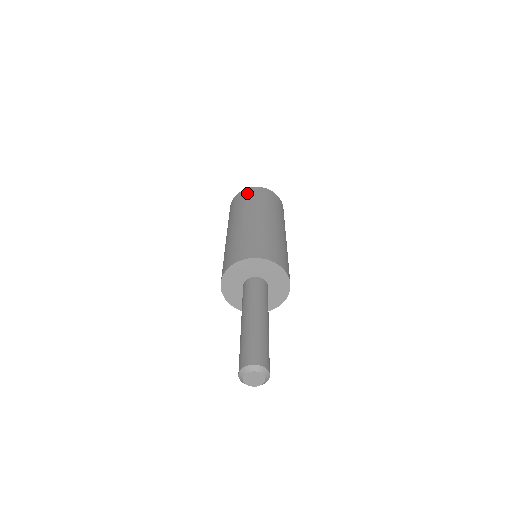
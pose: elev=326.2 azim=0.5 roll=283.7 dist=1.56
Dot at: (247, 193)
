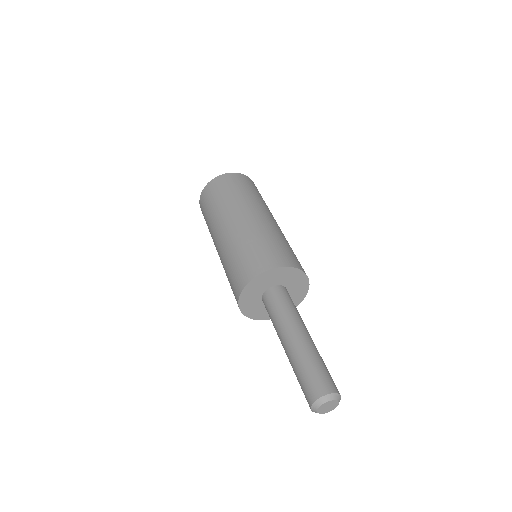
Dot at: (237, 179)
